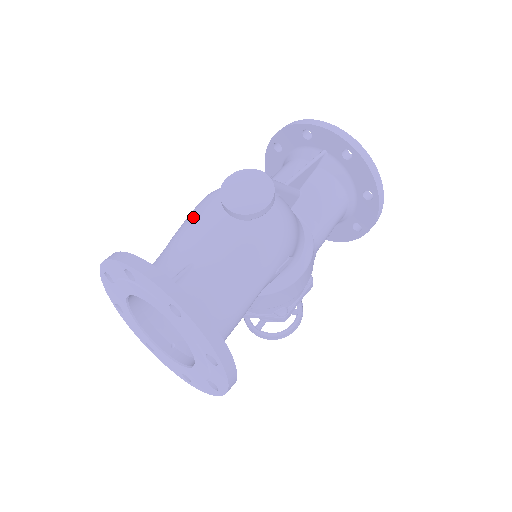
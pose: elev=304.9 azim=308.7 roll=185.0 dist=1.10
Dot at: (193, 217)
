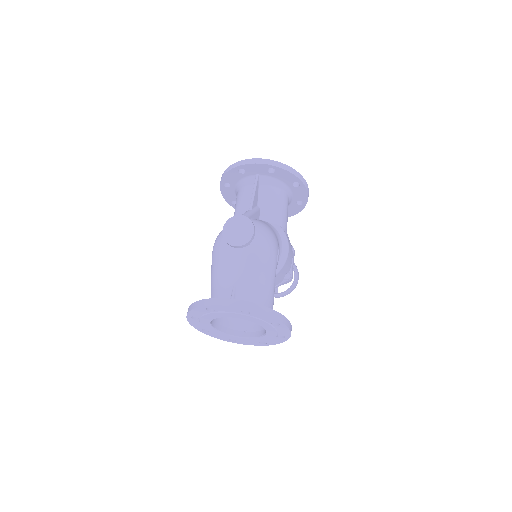
Dot at: (217, 260)
